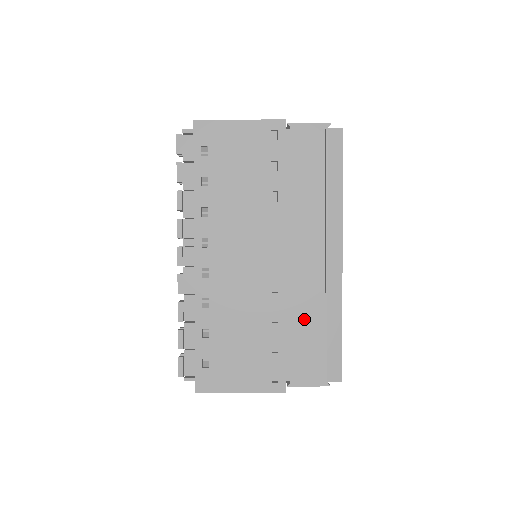
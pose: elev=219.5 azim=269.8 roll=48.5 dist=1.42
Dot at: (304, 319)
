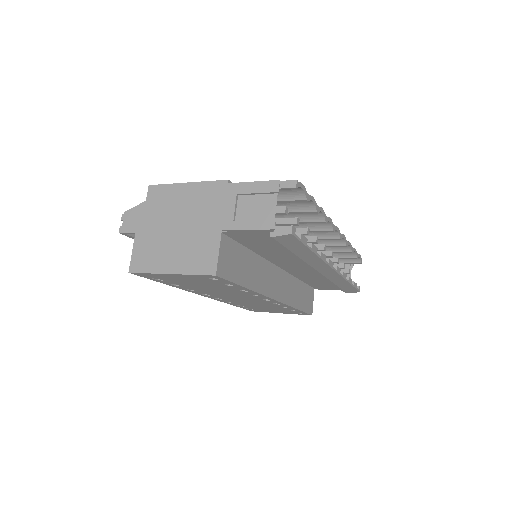
Dot at: (316, 280)
